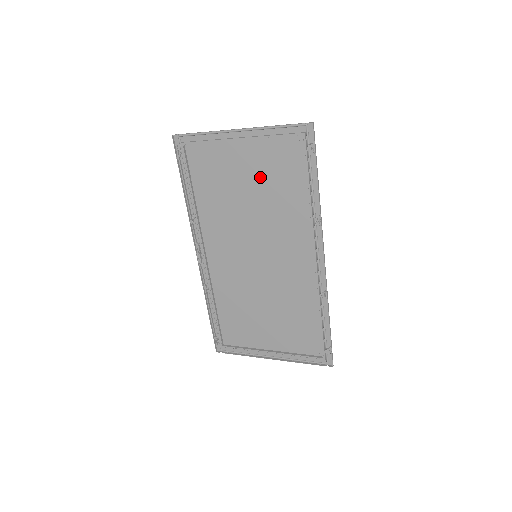
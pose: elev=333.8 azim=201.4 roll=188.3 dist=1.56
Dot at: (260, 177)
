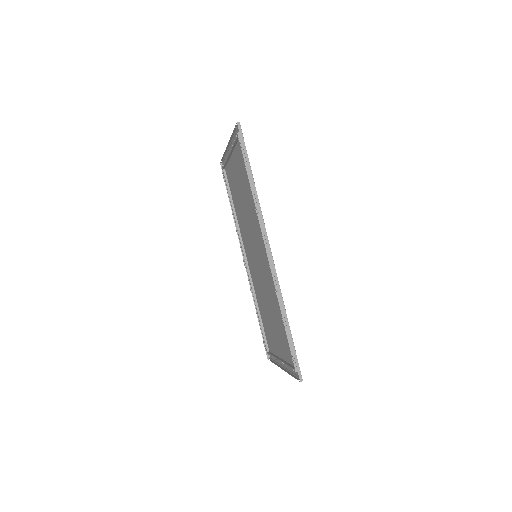
Dot at: (241, 181)
